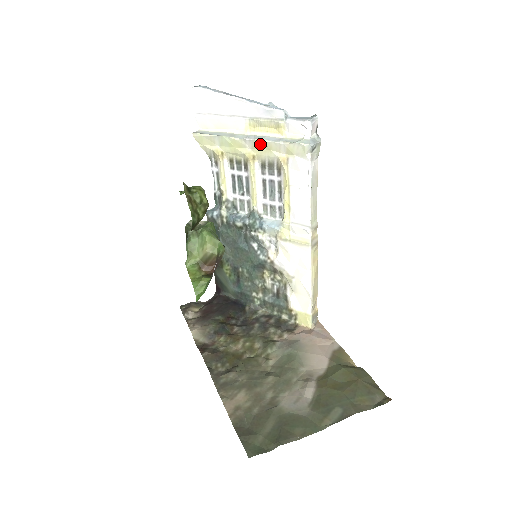
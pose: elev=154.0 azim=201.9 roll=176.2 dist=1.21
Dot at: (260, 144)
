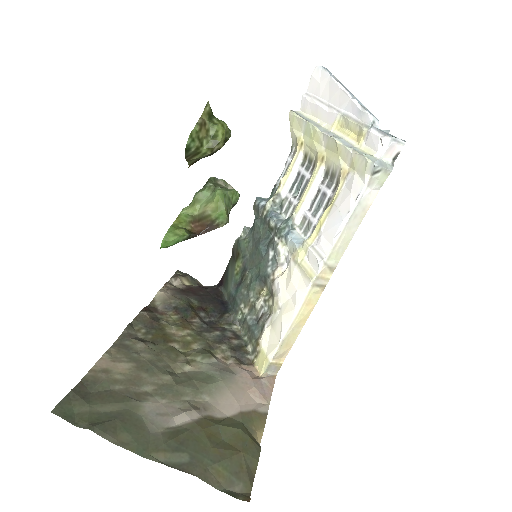
Dot at: (333, 144)
